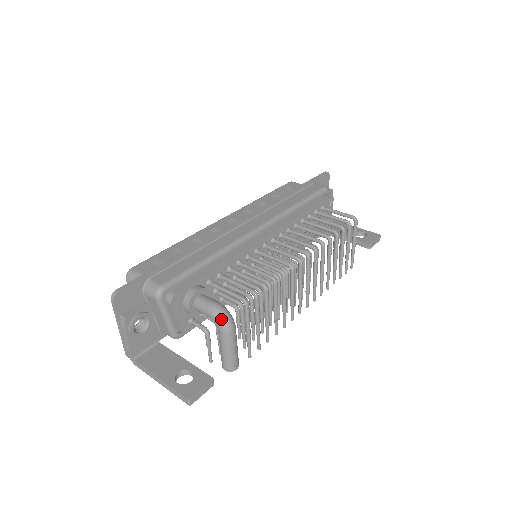
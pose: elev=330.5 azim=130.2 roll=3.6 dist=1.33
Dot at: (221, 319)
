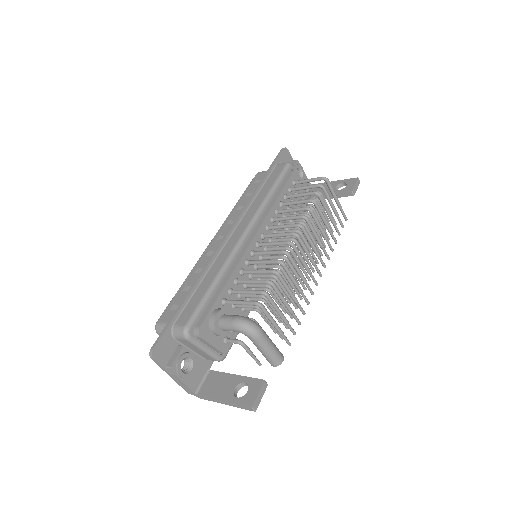
Dot at: (246, 329)
